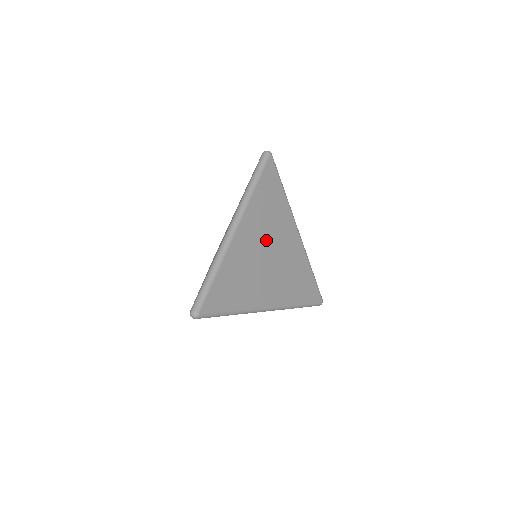
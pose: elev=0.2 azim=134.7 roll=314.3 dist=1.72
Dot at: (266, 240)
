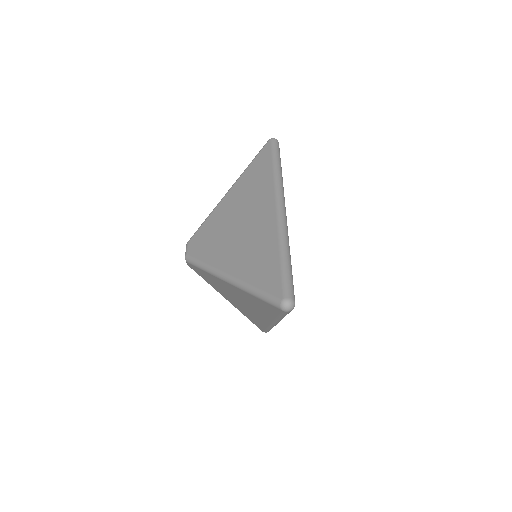
Dot at: occluded
